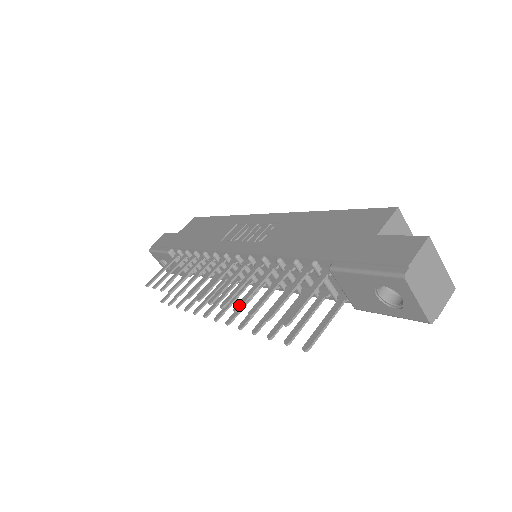
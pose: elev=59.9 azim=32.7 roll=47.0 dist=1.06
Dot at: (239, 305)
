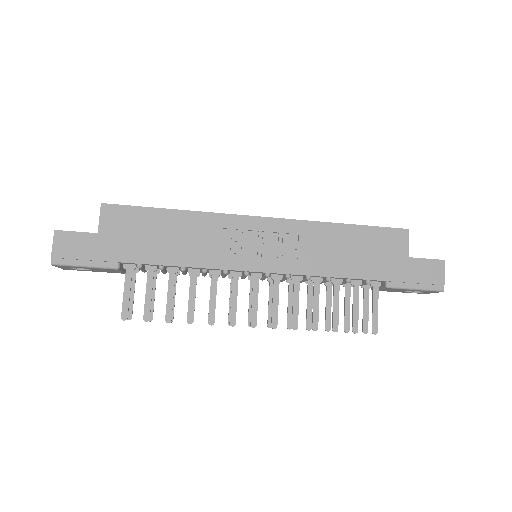
Dot at: (316, 325)
